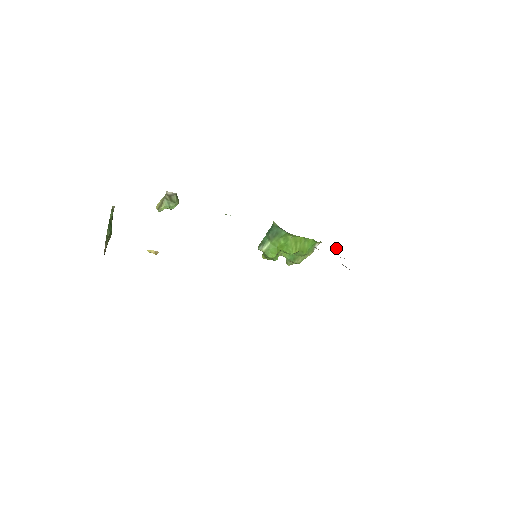
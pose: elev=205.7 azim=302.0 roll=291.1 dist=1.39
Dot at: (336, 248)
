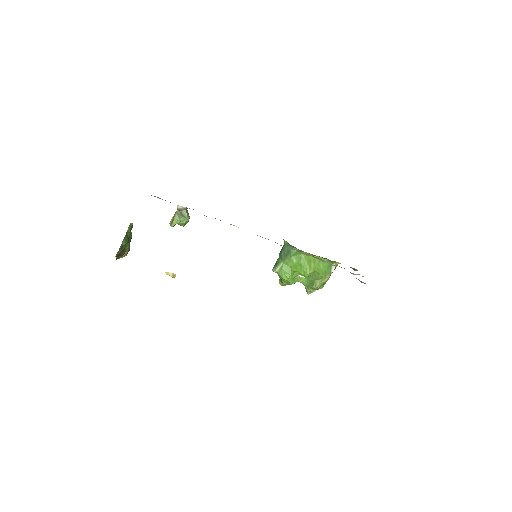
Dot at: (354, 270)
